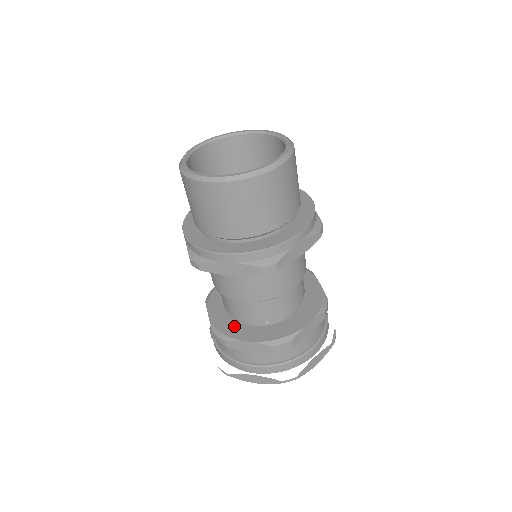
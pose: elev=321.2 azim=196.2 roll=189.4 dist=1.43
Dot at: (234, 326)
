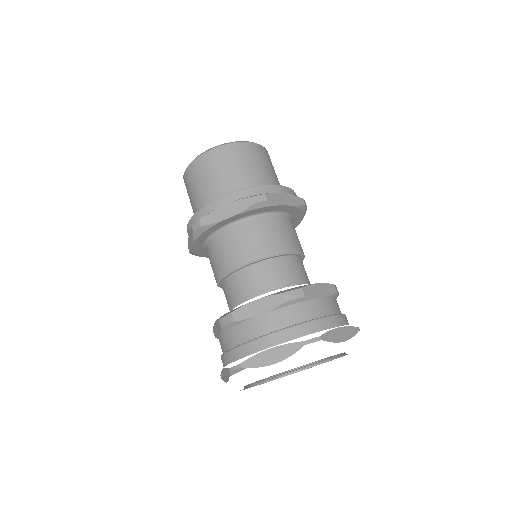
Dot at: occluded
